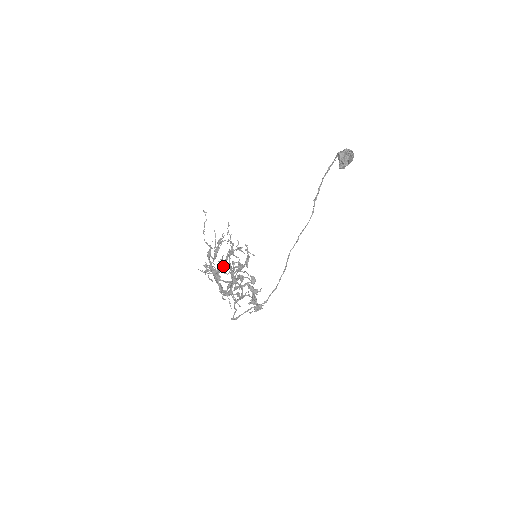
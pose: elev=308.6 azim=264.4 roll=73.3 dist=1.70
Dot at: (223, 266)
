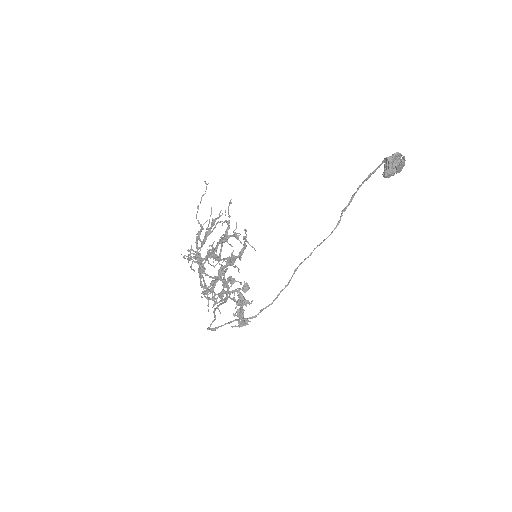
Dot at: (211, 254)
